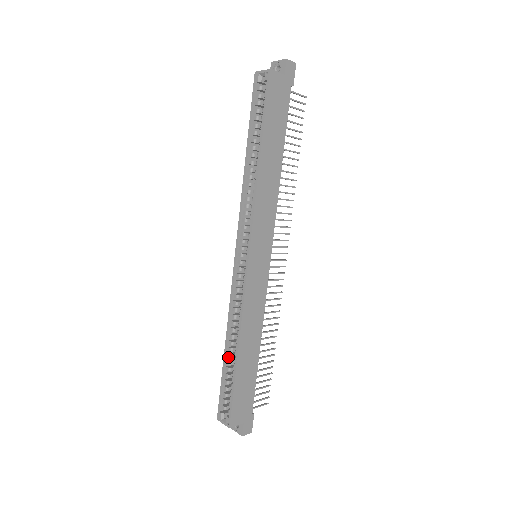
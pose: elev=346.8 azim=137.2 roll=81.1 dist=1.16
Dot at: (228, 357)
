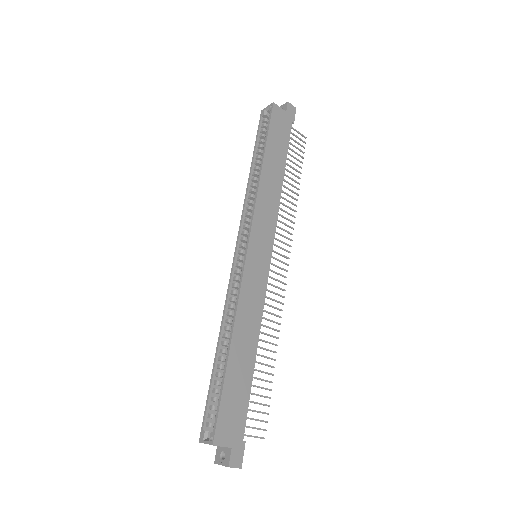
Dot at: (219, 360)
